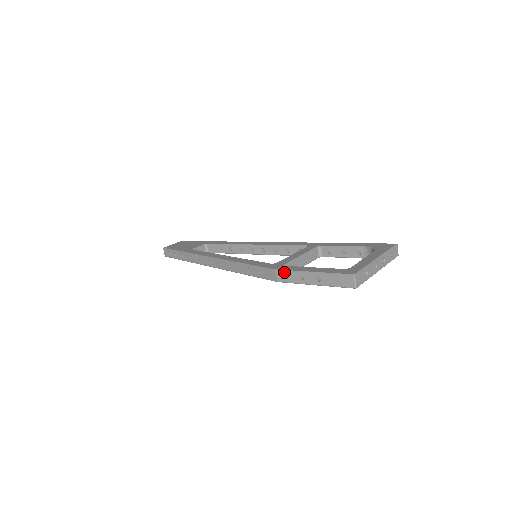
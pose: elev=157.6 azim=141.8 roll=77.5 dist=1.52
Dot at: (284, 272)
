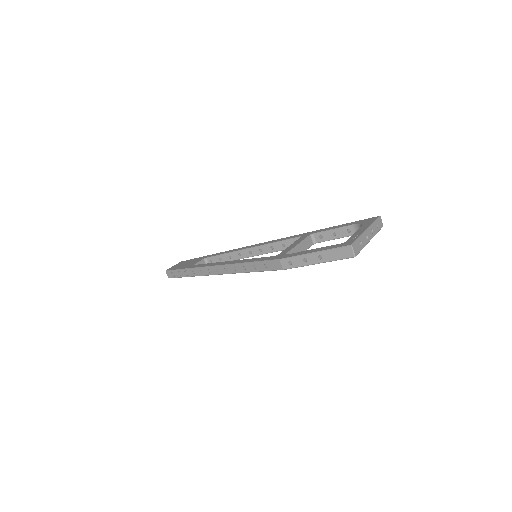
Dot at: (288, 259)
